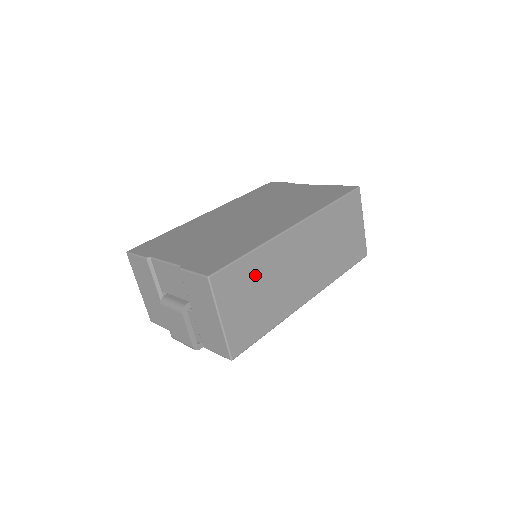
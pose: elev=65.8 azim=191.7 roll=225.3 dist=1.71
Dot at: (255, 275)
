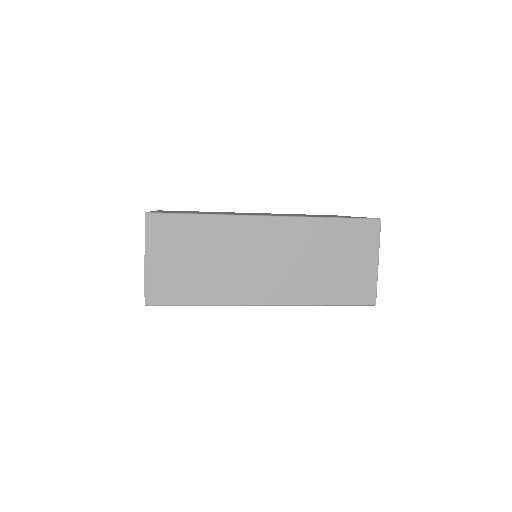
Dot at: (199, 239)
